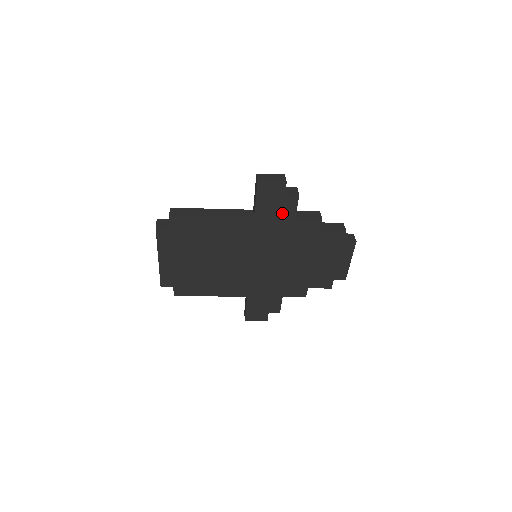
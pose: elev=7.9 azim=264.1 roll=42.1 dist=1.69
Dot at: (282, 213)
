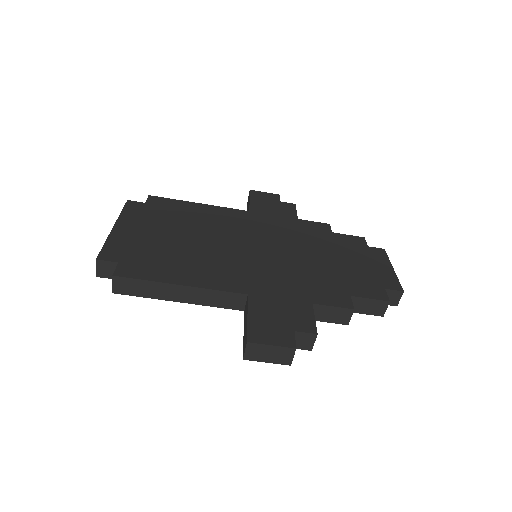
Dot at: (281, 213)
